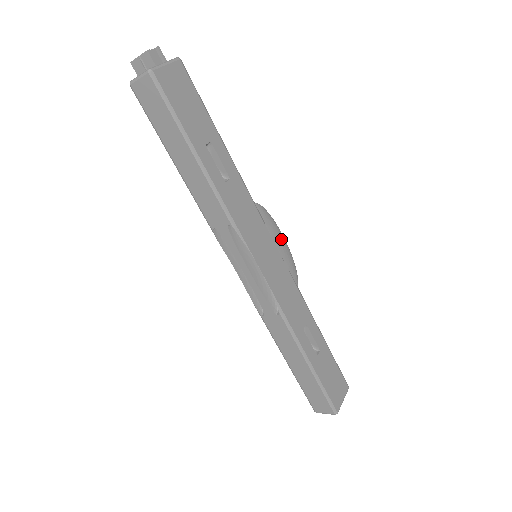
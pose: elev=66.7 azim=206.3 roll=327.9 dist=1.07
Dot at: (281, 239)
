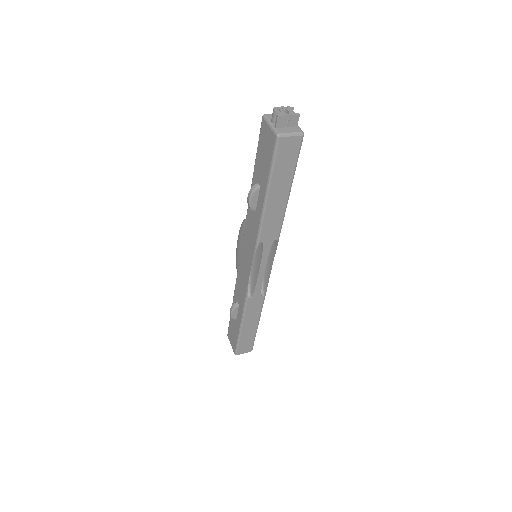
Dot at: occluded
